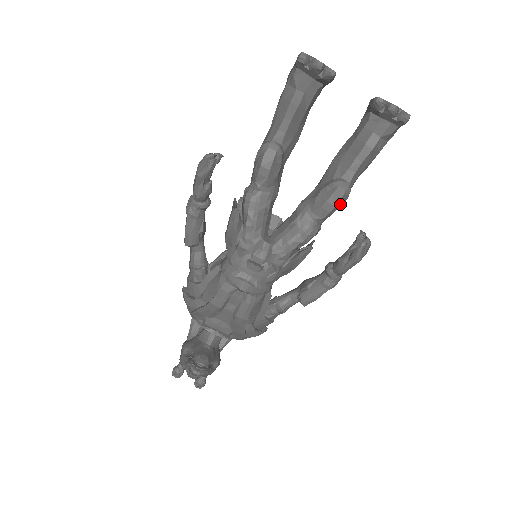
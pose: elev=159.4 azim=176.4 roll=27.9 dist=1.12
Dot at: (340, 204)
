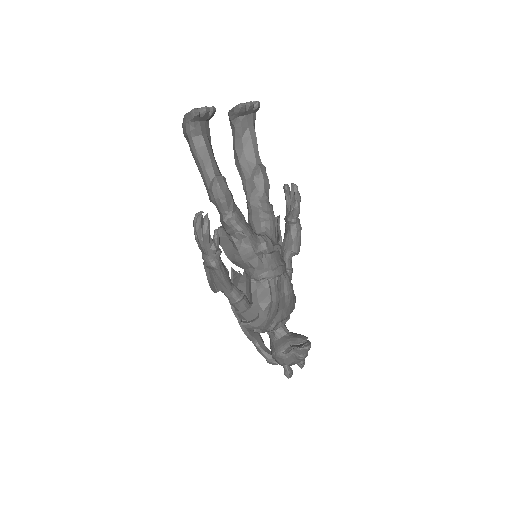
Dot at: occluded
